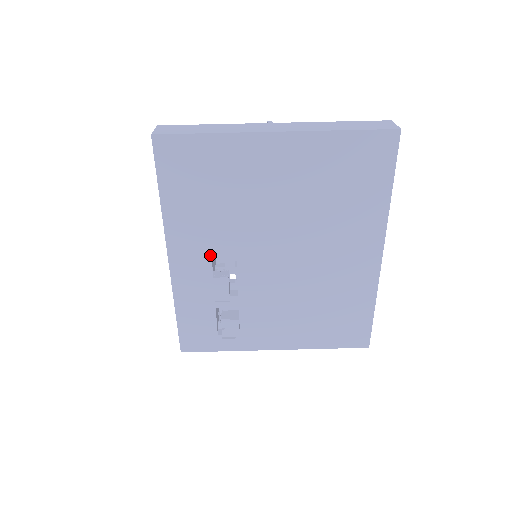
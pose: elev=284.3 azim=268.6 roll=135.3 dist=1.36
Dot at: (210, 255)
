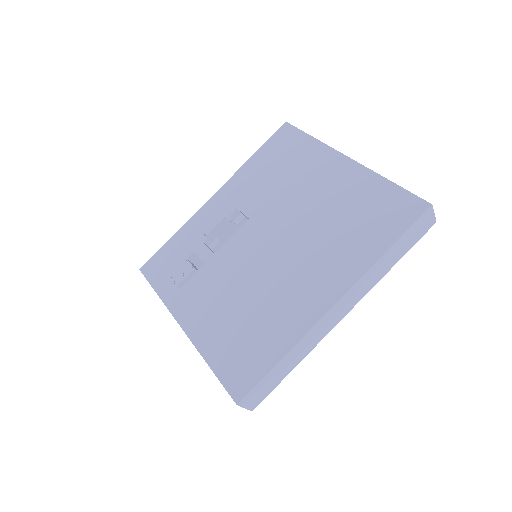
Dot at: (234, 210)
